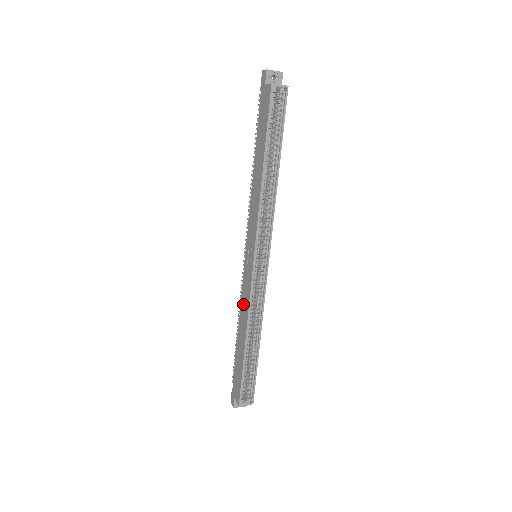
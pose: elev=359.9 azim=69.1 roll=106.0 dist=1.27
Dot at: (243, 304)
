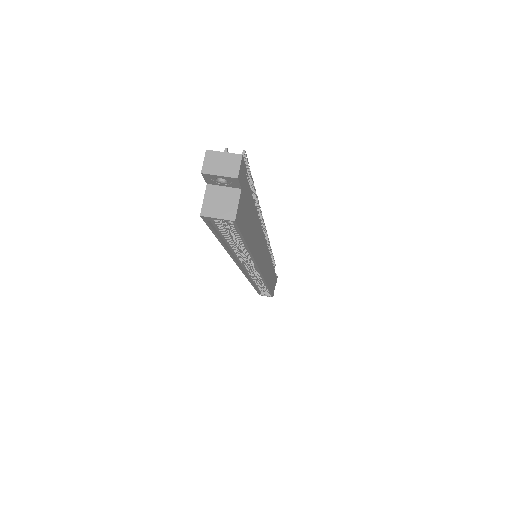
Dot at: occluded
